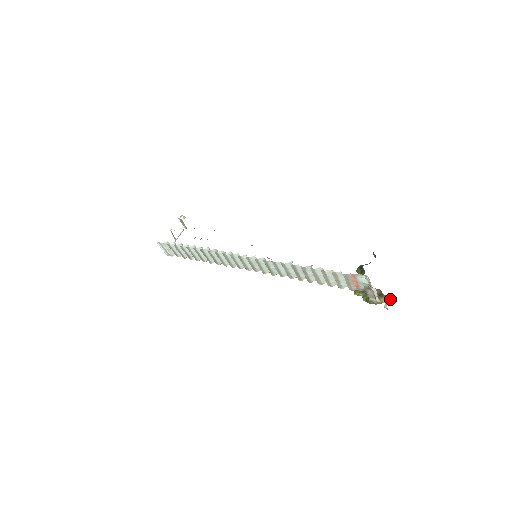
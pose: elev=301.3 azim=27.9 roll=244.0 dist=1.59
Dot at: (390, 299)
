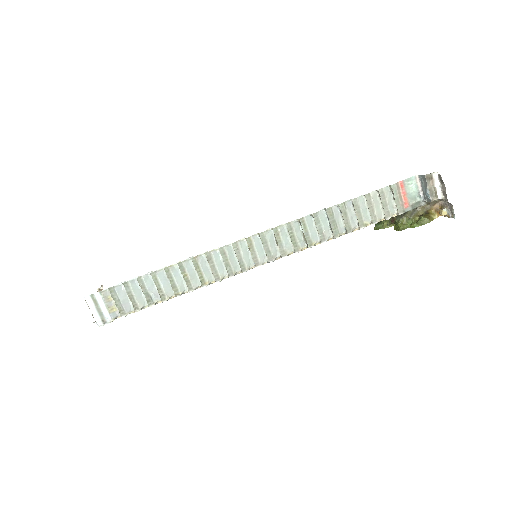
Dot at: (438, 211)
